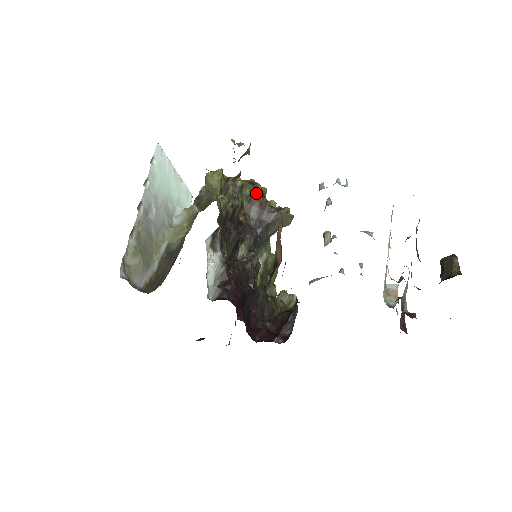
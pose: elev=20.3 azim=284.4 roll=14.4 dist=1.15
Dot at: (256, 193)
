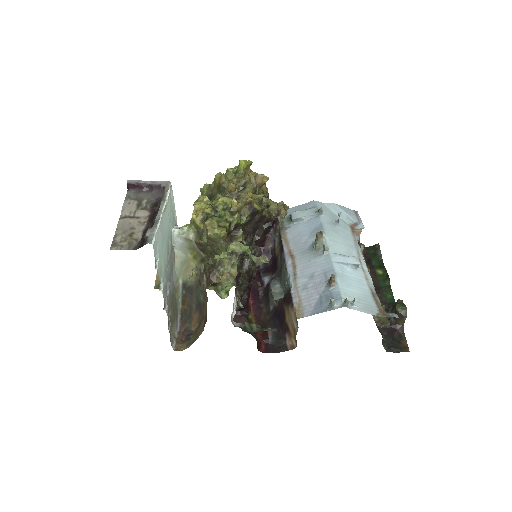
Dot at: (256, 215)
